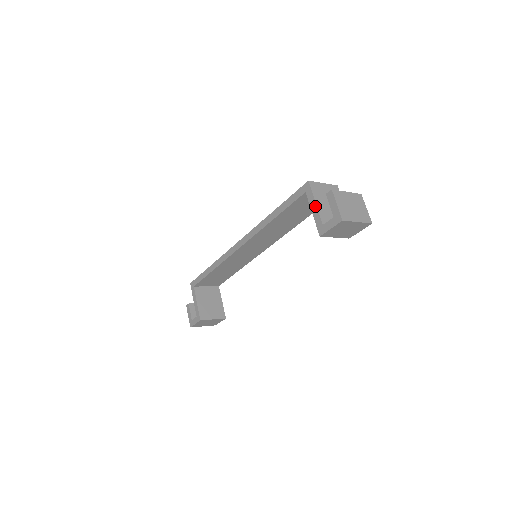
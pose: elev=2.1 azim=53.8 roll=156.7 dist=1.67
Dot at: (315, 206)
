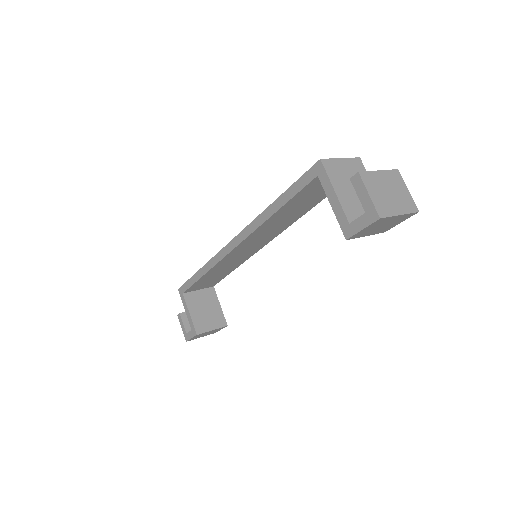
Dot at: (334, 196)
